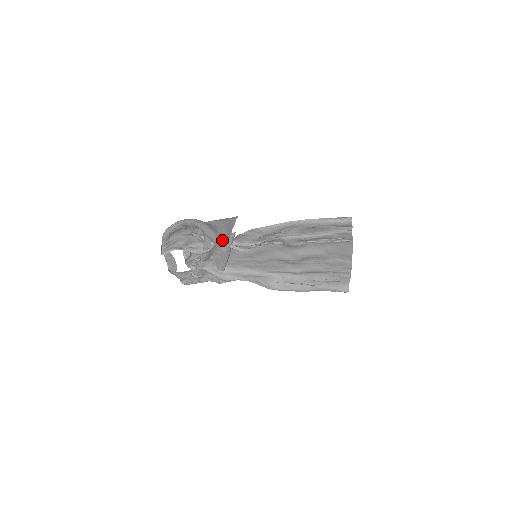
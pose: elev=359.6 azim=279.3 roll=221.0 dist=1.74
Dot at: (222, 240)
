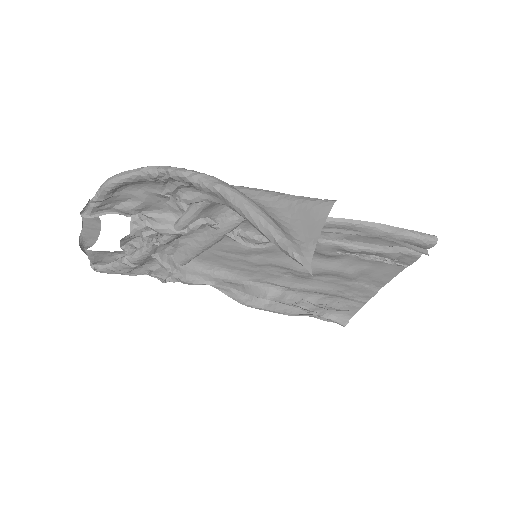
Dot at: (295, 241)
